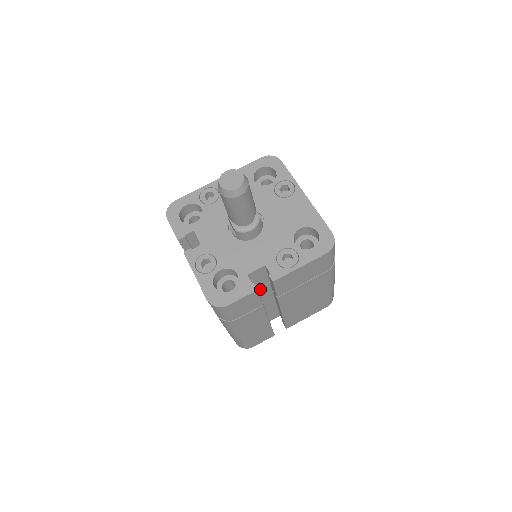
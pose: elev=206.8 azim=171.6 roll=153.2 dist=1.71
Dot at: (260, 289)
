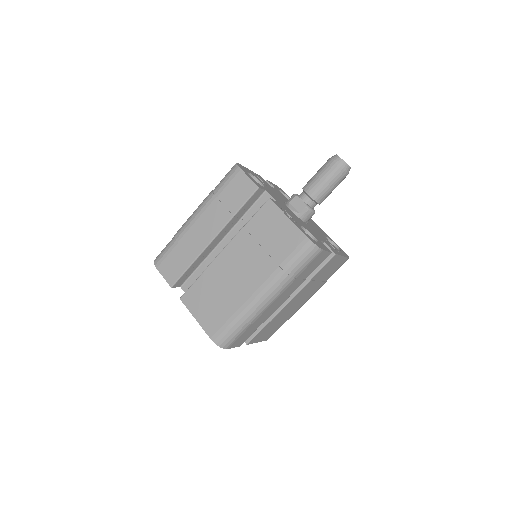
Dot at: occluded
